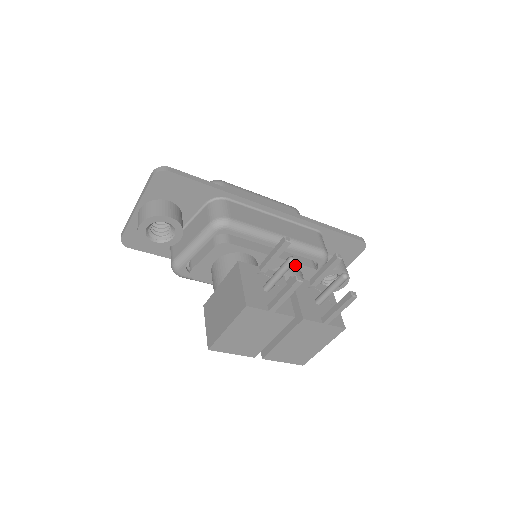
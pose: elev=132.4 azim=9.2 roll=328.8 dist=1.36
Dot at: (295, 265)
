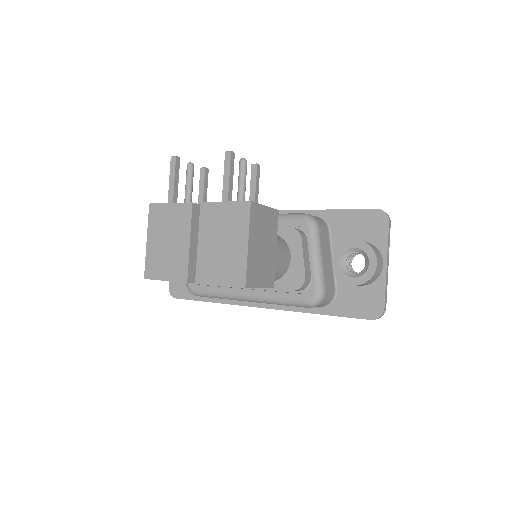
Dot at: occluded
